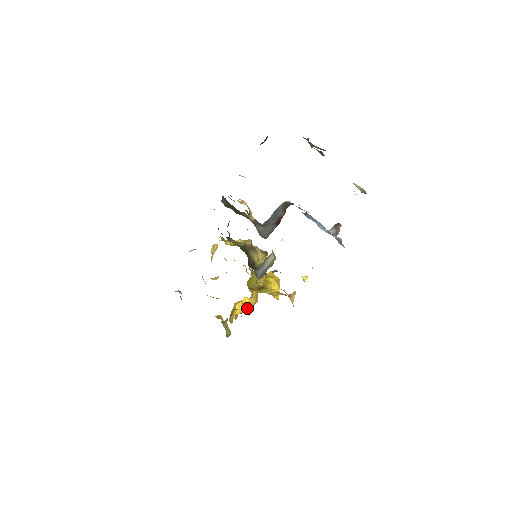
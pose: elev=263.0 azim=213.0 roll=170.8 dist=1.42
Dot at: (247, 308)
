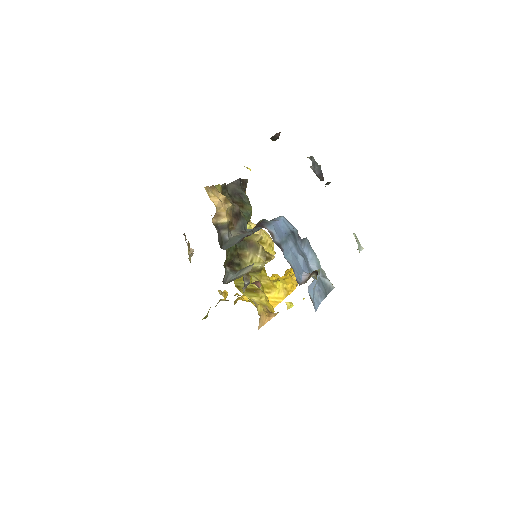
Dot at: occluded
